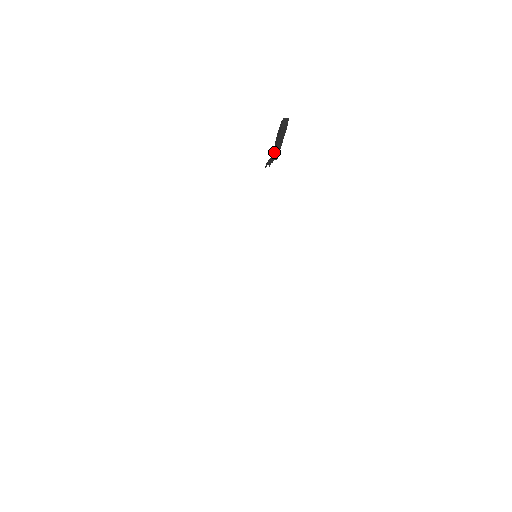
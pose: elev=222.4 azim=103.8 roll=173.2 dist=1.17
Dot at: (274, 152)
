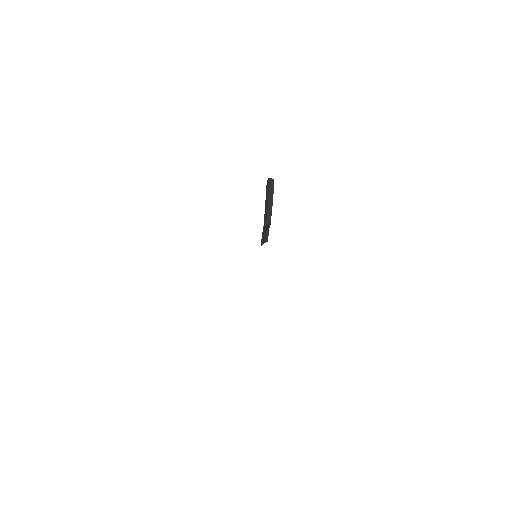
Dot at: (266, 214)
